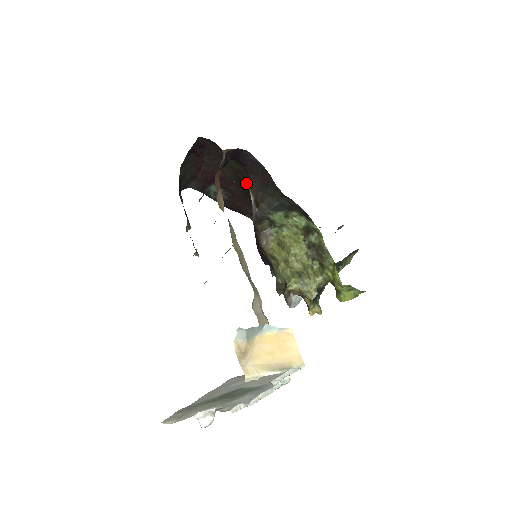
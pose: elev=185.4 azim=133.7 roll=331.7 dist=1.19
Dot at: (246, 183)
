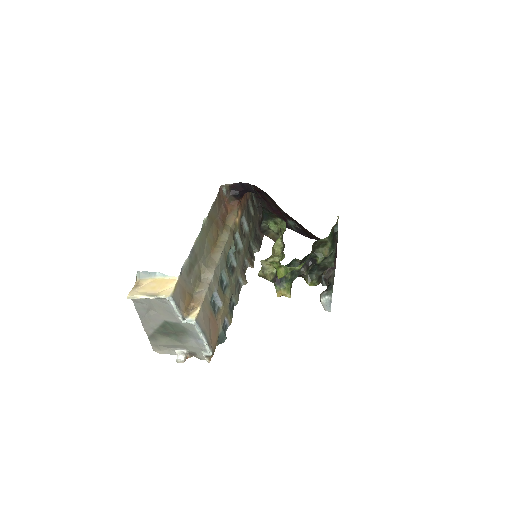
Dot at: occluded
